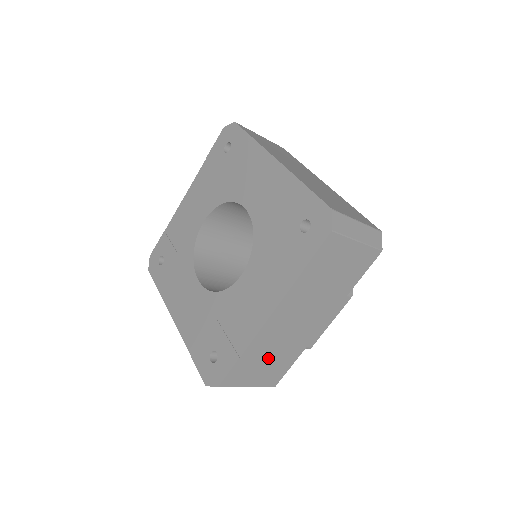
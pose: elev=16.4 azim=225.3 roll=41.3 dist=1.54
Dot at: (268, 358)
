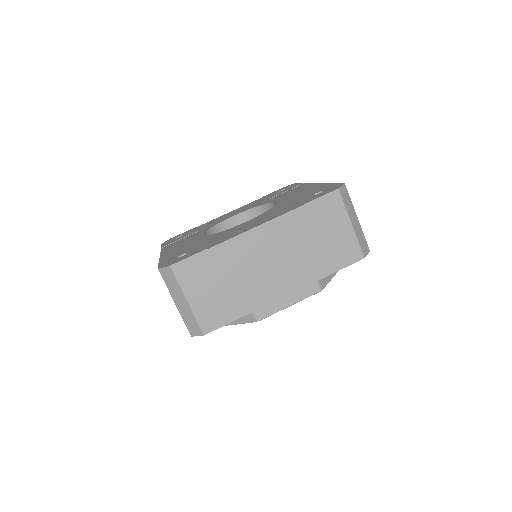
Dot at: (224, 281)
